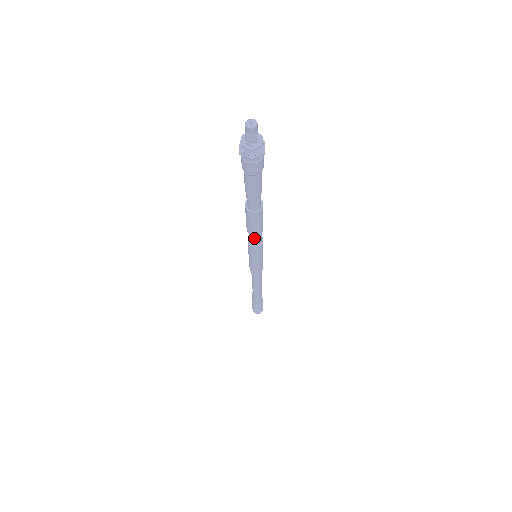
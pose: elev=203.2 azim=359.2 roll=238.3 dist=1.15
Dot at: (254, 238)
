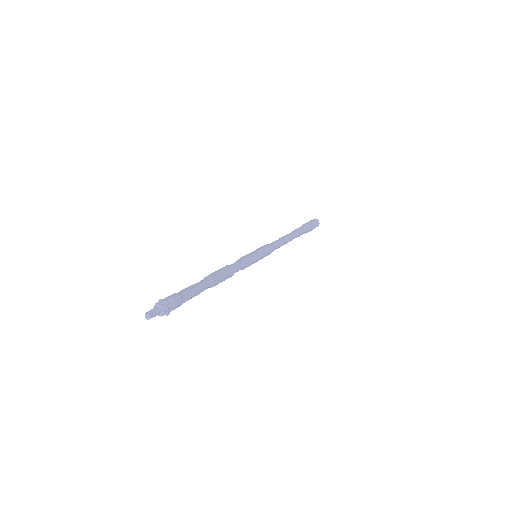
Dot at: occluded
